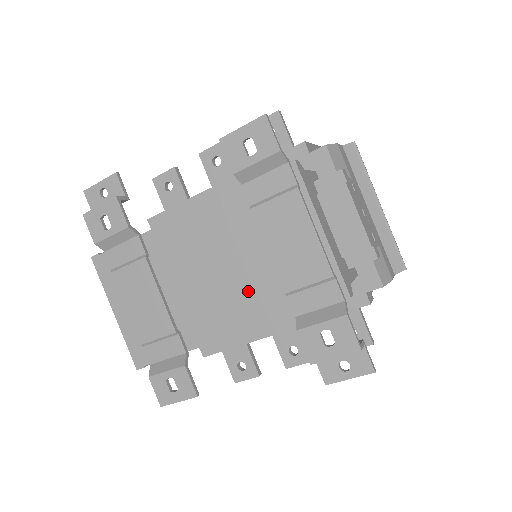
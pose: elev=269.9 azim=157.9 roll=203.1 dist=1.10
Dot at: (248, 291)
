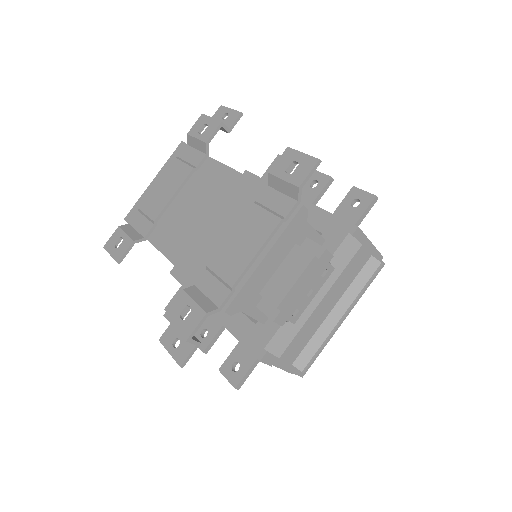
Dot at: (200, 244)
